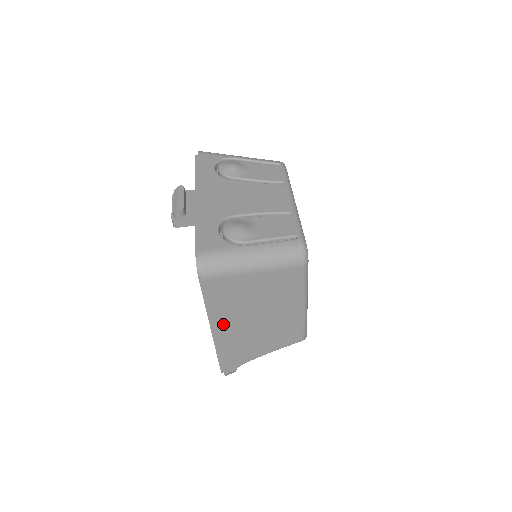
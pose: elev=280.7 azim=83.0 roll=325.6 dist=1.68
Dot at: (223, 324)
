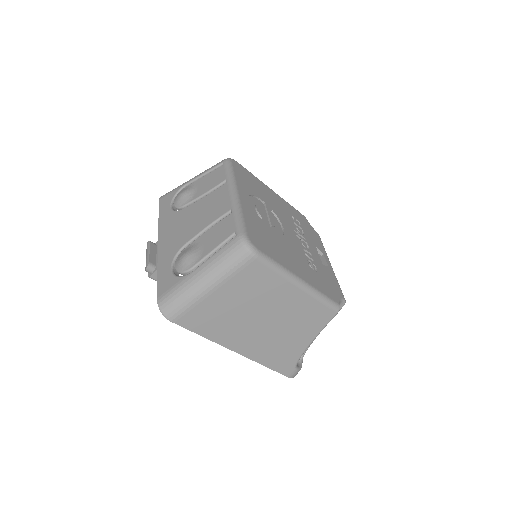
Dot at: (235, 343)
